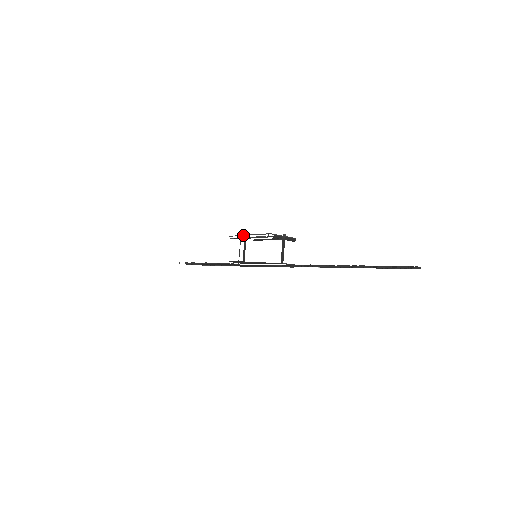
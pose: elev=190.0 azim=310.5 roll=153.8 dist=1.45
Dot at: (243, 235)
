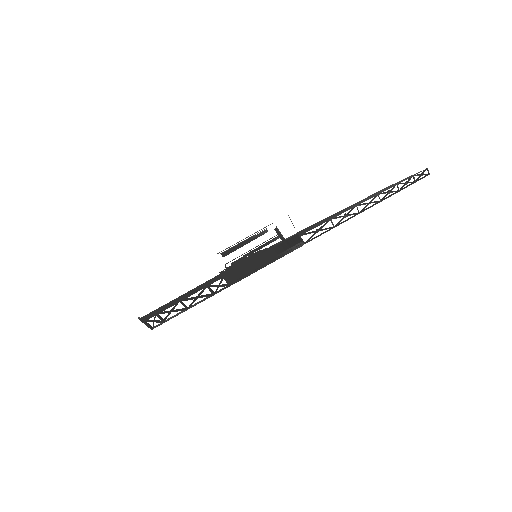
Dot at: (238, 242)
